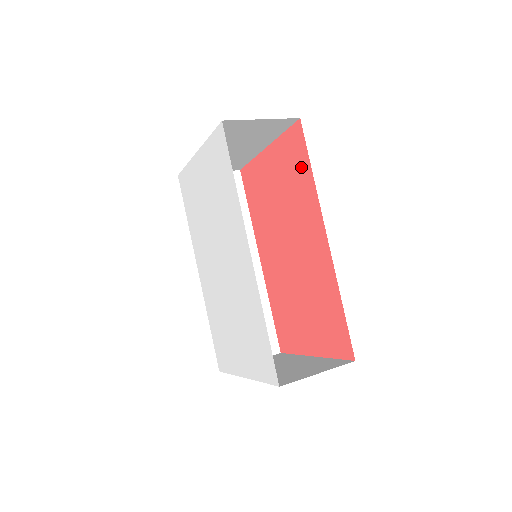
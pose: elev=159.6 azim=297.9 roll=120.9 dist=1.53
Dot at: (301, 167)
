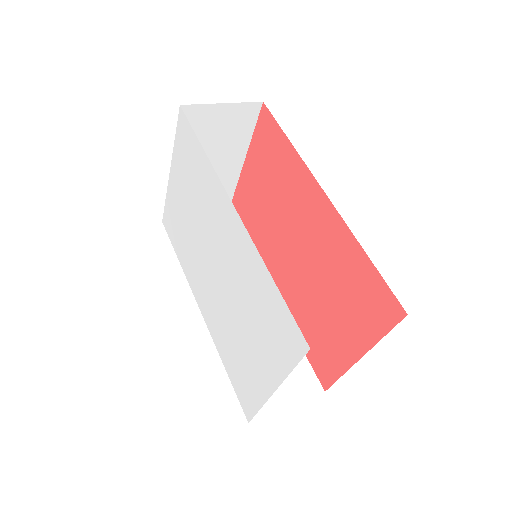
Dot at: (278, 146)
